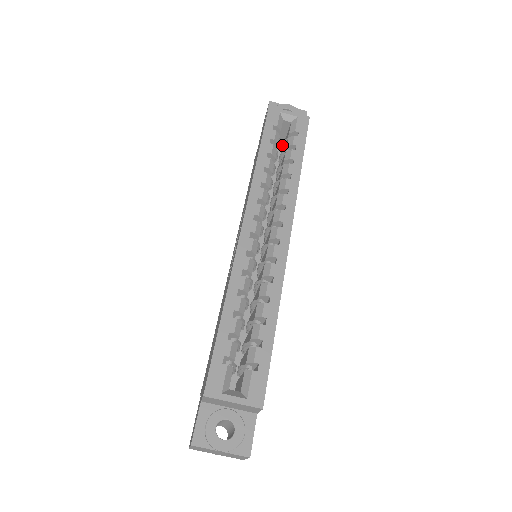
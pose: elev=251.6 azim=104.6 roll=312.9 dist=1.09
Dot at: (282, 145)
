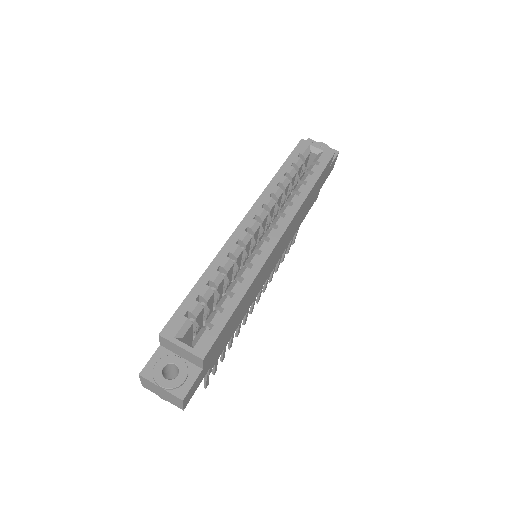
Dot at: (305, 172)
